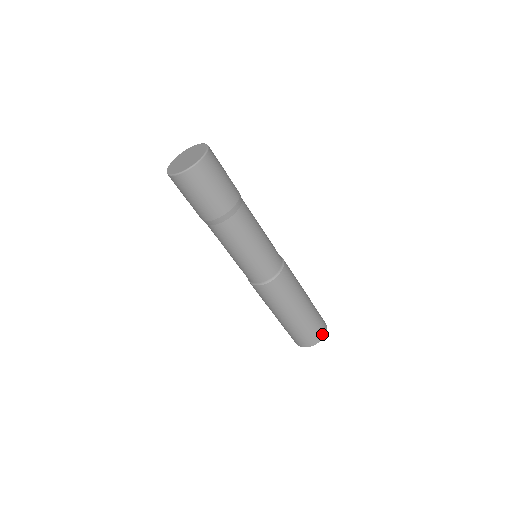
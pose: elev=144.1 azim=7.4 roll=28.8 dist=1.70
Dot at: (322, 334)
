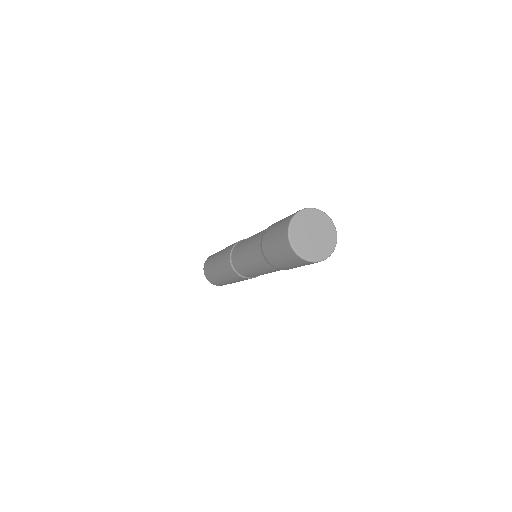
Dot at: occluded
